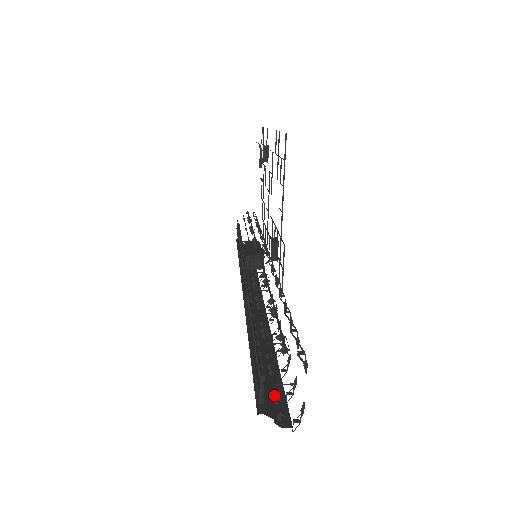
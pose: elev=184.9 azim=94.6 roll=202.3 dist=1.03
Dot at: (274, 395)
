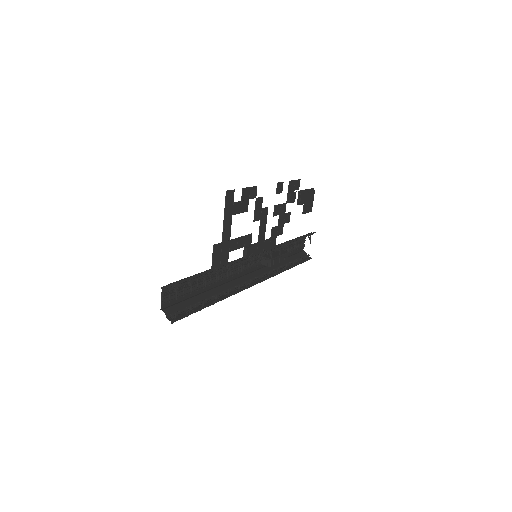
Dot at: (184, 312)
